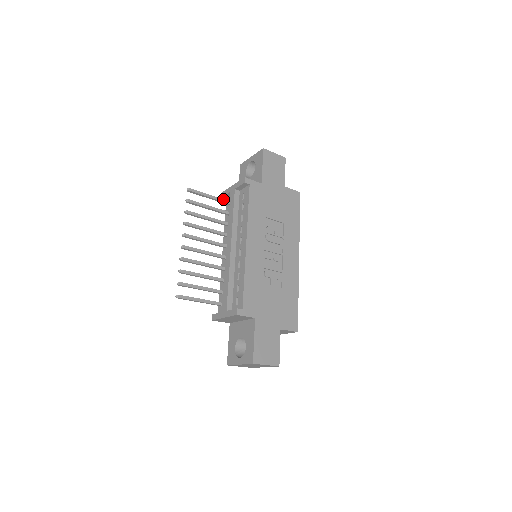
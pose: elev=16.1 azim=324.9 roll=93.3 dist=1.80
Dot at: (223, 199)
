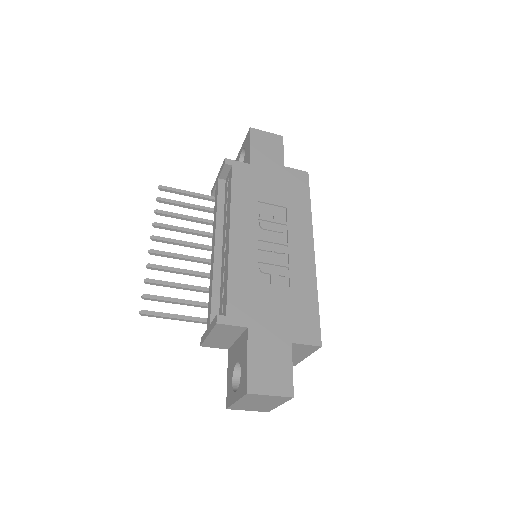
Dot at: (208, 195)
